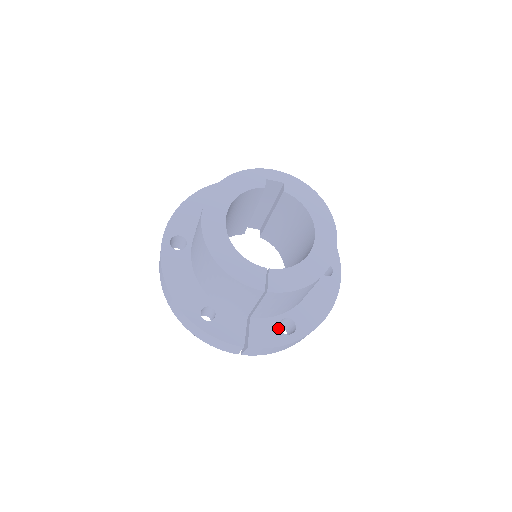
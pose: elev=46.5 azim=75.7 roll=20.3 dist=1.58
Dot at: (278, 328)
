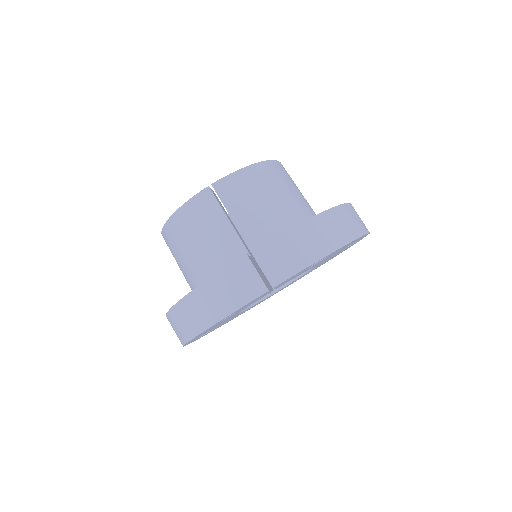
Dot at: occluded
